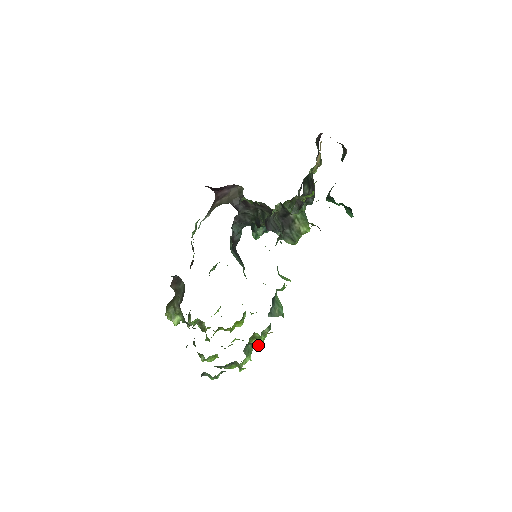
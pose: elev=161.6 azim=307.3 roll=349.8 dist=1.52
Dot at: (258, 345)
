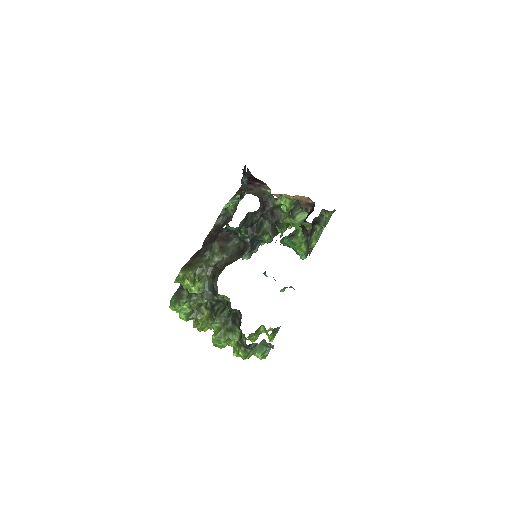
Dot at: occluded
